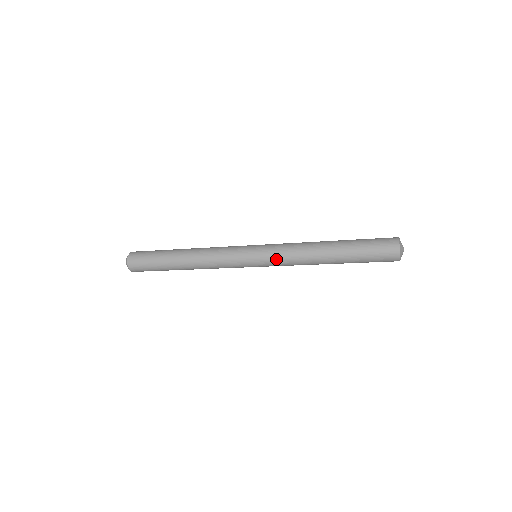
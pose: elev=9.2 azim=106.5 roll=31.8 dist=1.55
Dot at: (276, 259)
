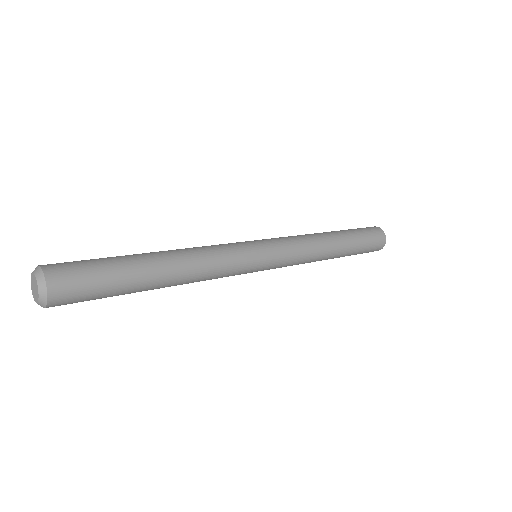
Dot at: (289, 261)
